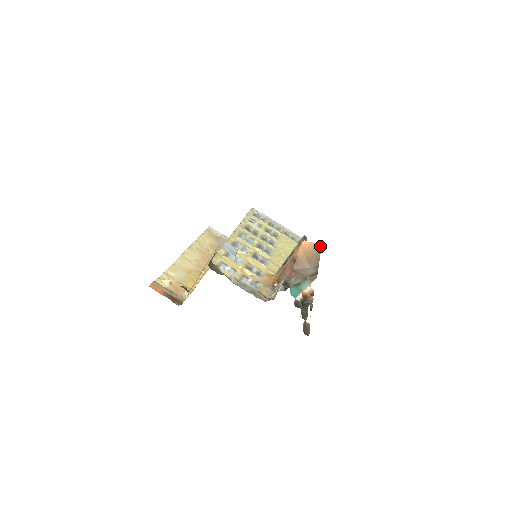
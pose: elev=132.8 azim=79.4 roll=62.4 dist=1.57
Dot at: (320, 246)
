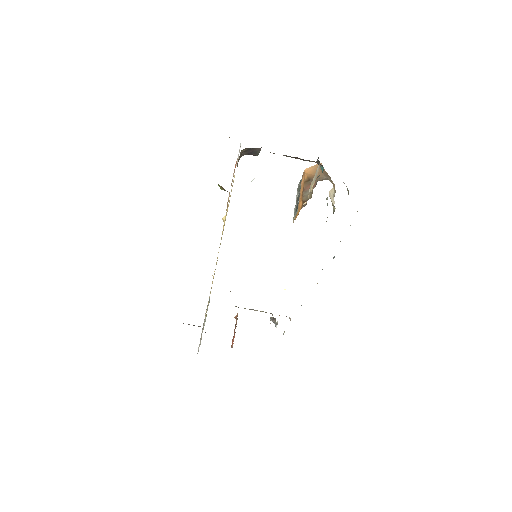
Dot at: occluded
